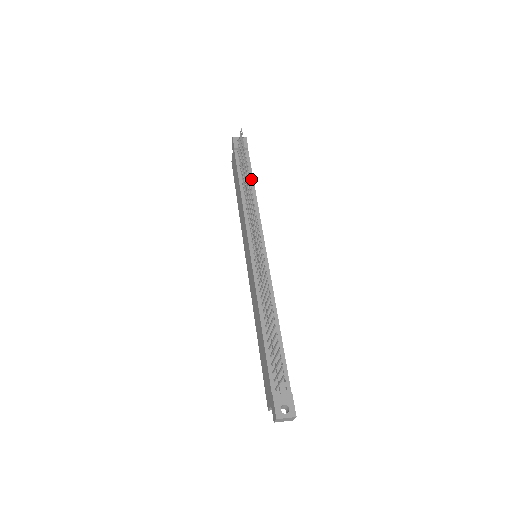
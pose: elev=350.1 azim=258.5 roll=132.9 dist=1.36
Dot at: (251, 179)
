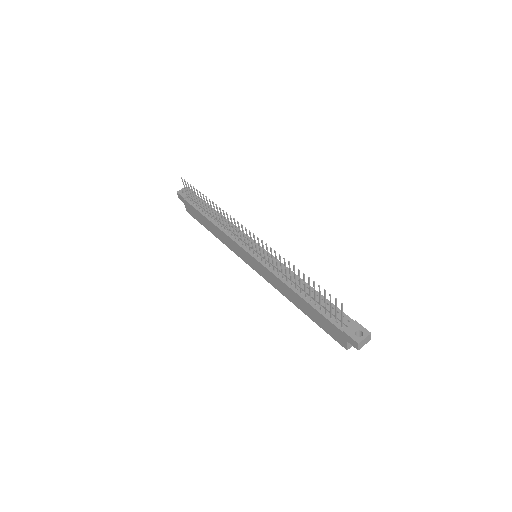
Dot at: occluded
